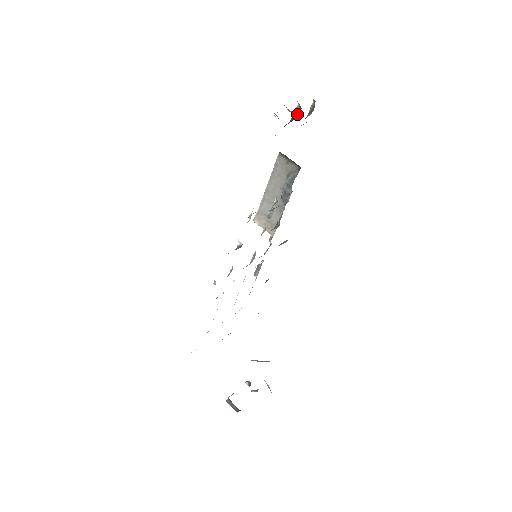
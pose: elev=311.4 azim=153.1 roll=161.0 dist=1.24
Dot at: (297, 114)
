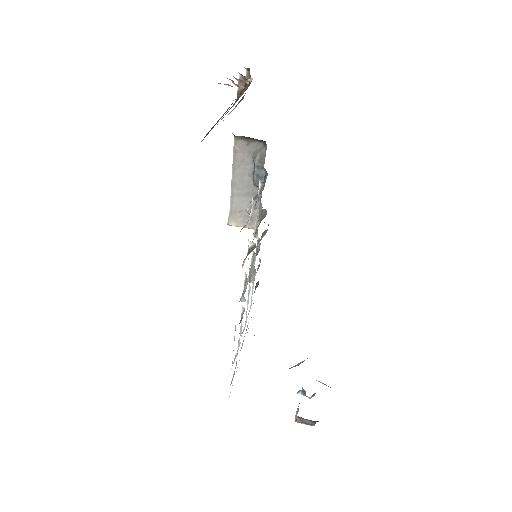
Dot at: (246, 84)
